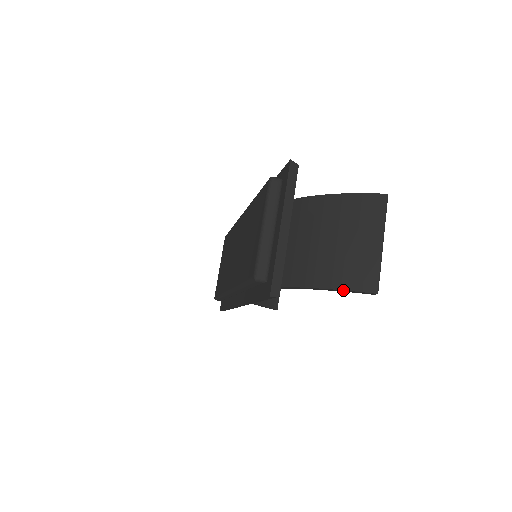
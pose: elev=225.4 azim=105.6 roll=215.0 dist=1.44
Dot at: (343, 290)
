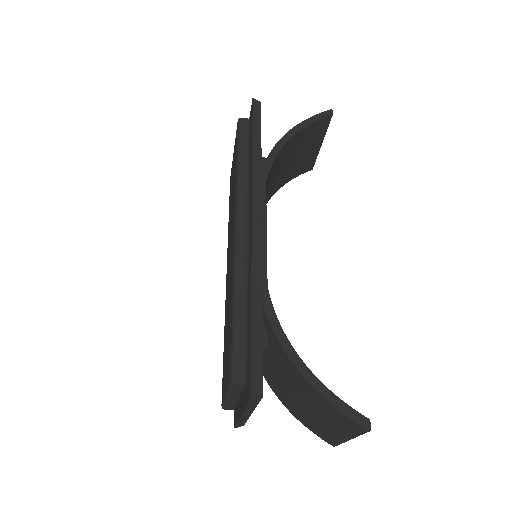
Dot at: occluded
